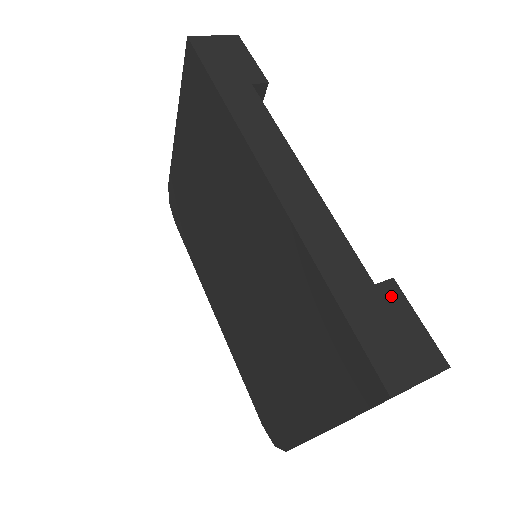
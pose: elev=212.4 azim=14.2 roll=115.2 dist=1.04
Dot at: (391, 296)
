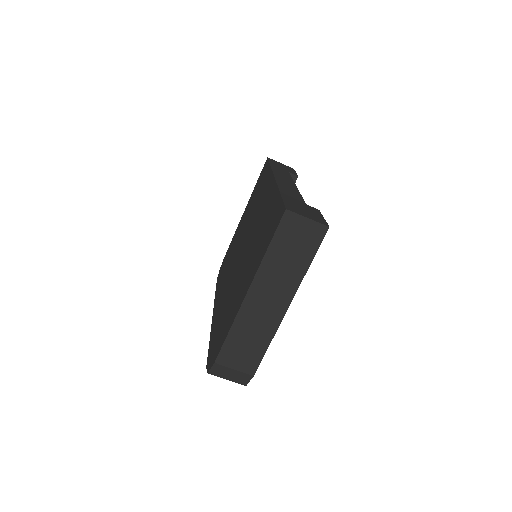
Dot at: (313, 209)
